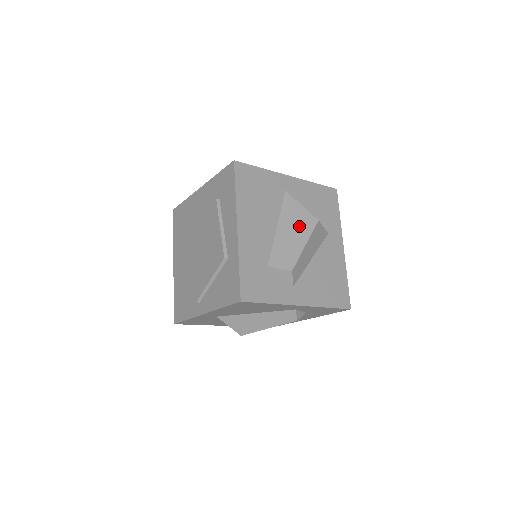
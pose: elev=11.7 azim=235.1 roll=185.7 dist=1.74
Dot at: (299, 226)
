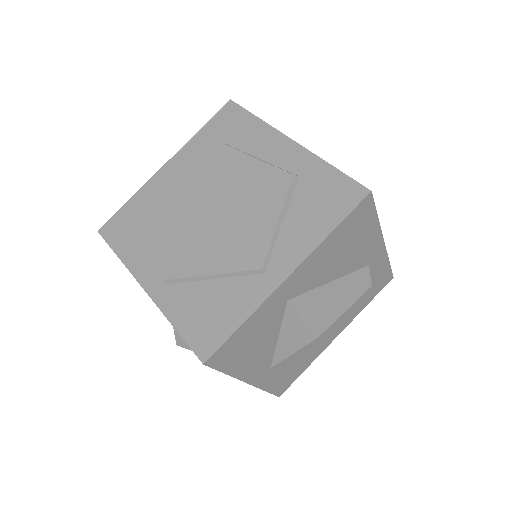
Dot at: occluded
